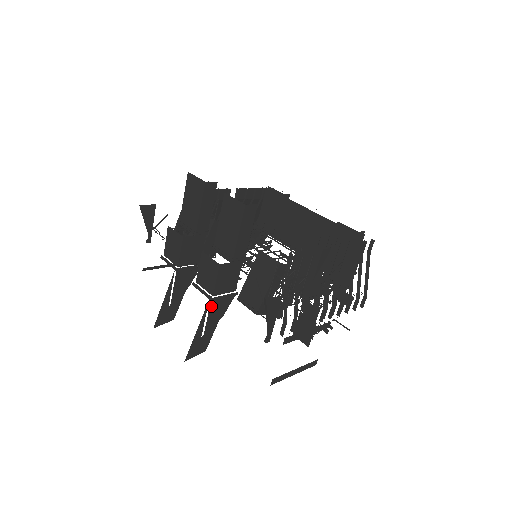
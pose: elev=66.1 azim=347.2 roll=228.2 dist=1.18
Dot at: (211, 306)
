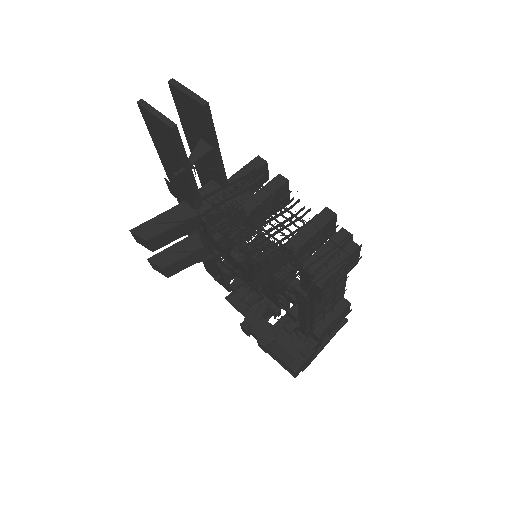
Dot at: (183, 203)
